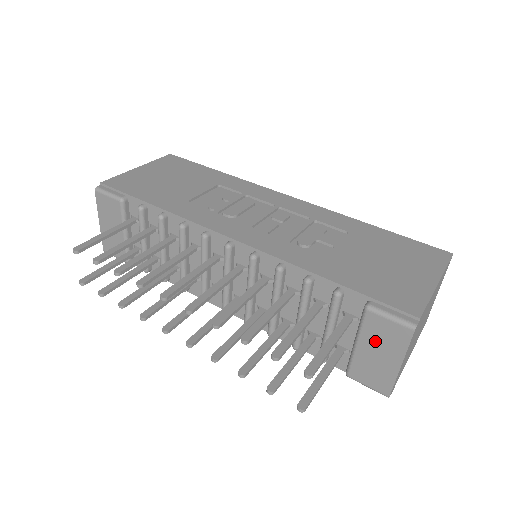
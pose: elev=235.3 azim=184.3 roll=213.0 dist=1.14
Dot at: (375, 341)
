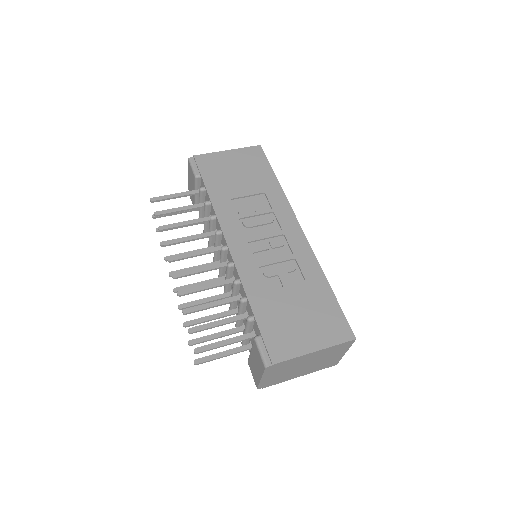
Dot at: (255, 357)
